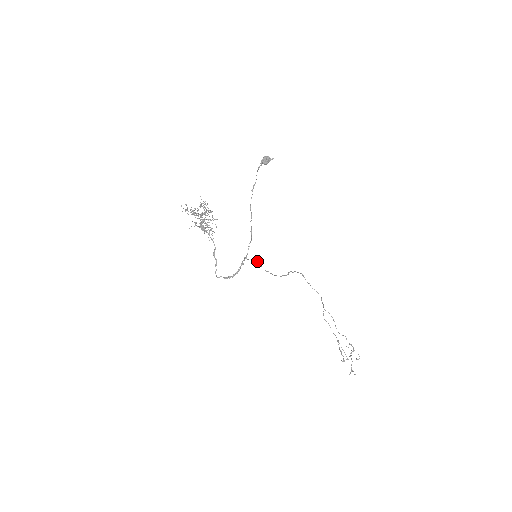
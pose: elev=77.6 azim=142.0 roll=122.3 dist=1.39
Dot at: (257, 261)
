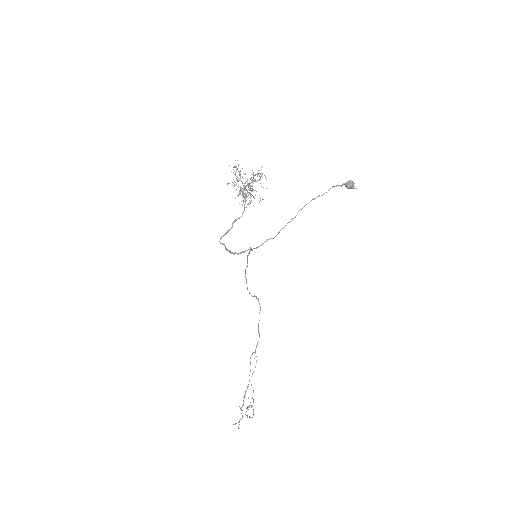
Dot at: occluded
